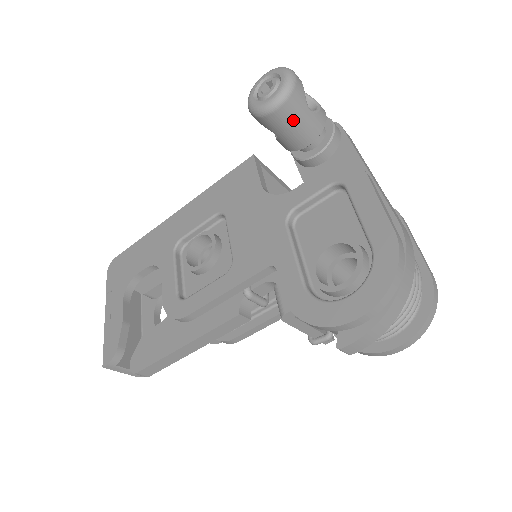
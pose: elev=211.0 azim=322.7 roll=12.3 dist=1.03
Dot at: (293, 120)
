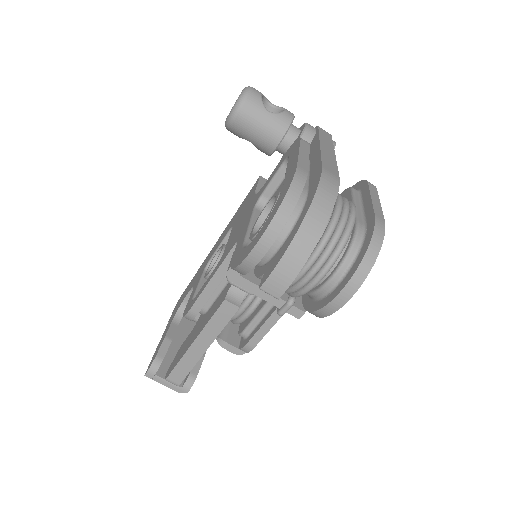
Dot at: (254, 122)
